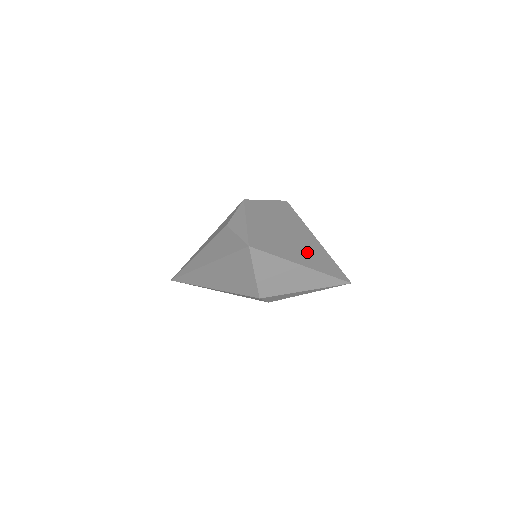
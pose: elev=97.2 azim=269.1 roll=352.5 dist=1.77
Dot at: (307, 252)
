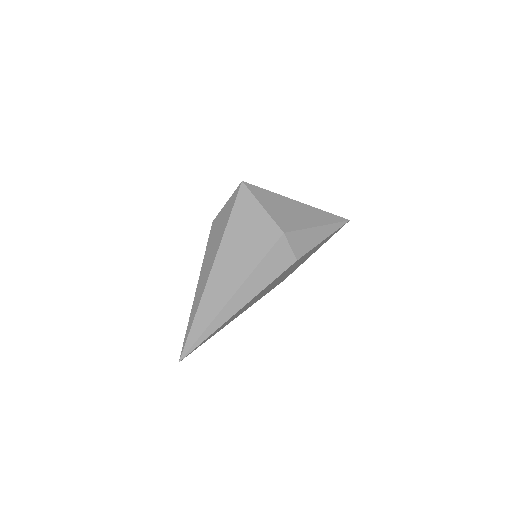
Dot at: occluded
